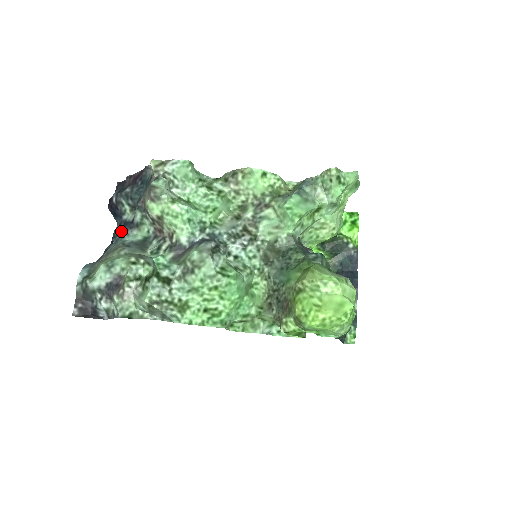
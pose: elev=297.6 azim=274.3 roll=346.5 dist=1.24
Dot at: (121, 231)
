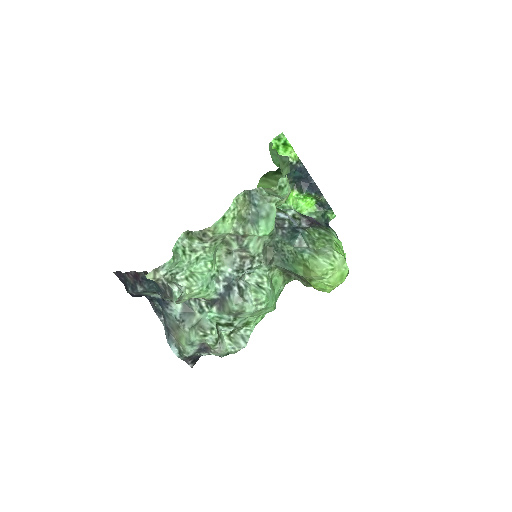
Dot at: (163, 309)
